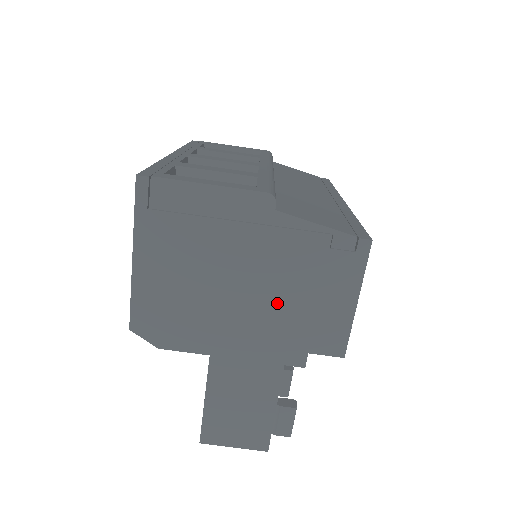
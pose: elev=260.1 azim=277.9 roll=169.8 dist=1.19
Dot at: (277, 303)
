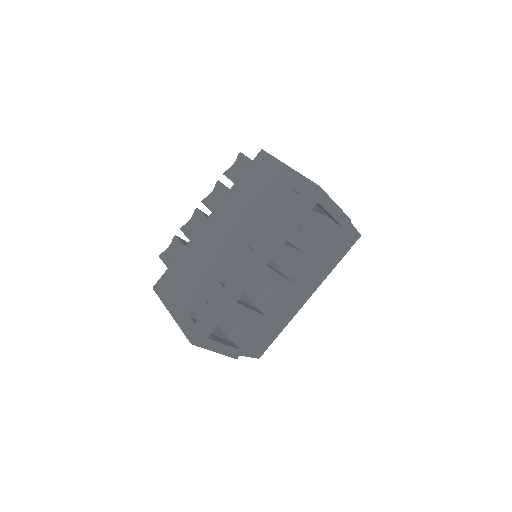
Dot at: occluded
